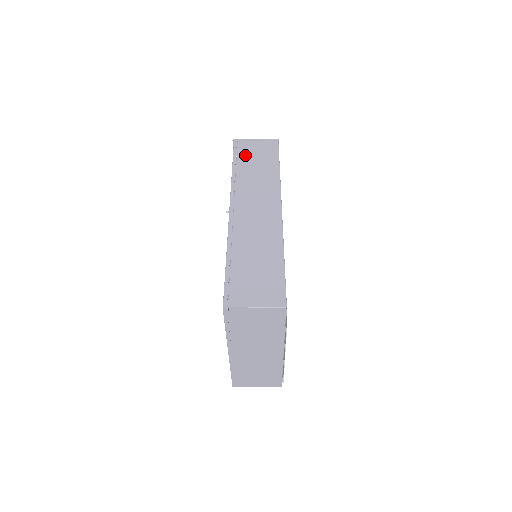
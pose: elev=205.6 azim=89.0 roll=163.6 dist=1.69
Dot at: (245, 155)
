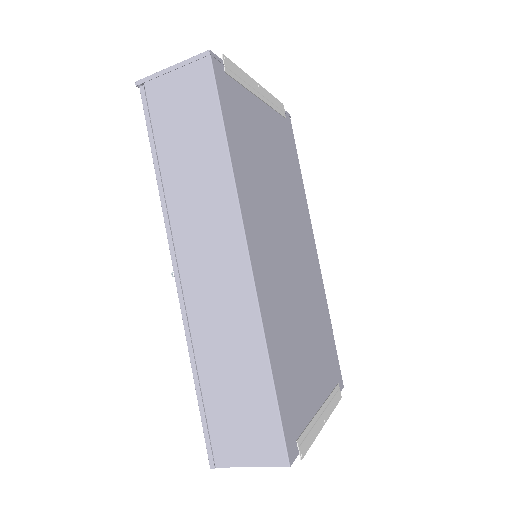
Dot at: (164, 123)
